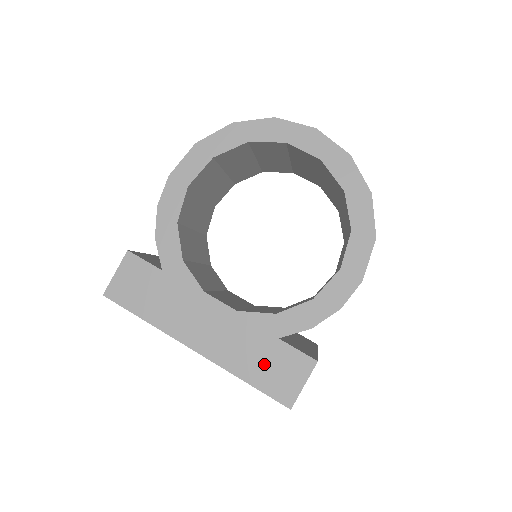
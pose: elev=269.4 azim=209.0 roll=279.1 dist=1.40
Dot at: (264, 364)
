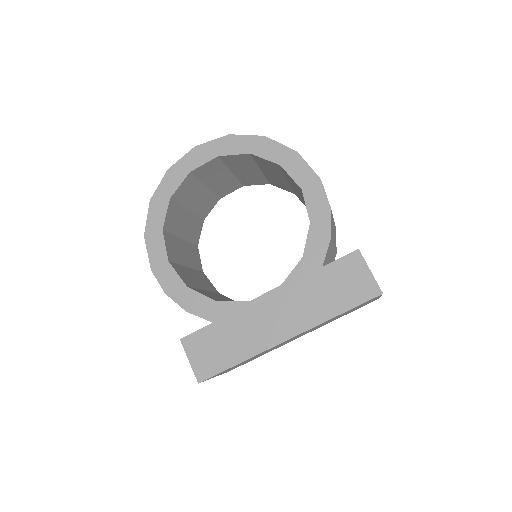
Dot at: (334, 291)
